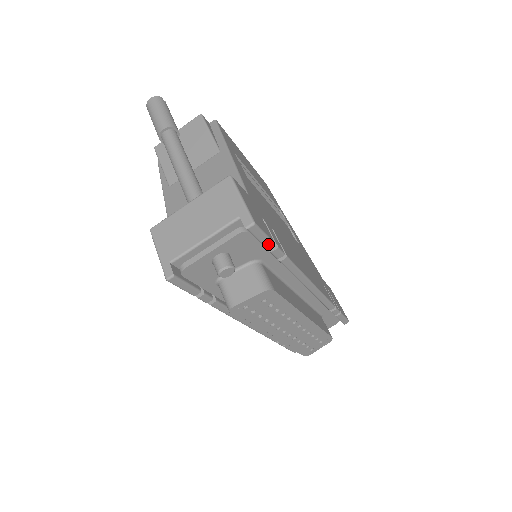
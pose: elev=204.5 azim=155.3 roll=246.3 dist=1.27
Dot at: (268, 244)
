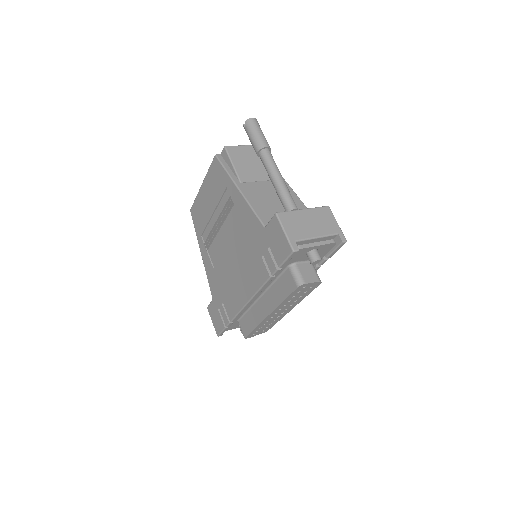
Dot at: (331, 255)
